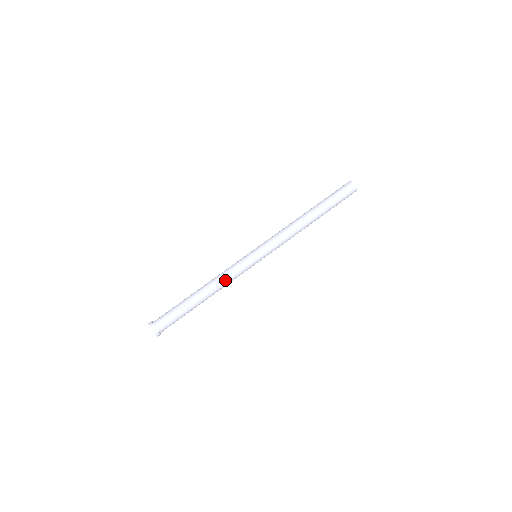
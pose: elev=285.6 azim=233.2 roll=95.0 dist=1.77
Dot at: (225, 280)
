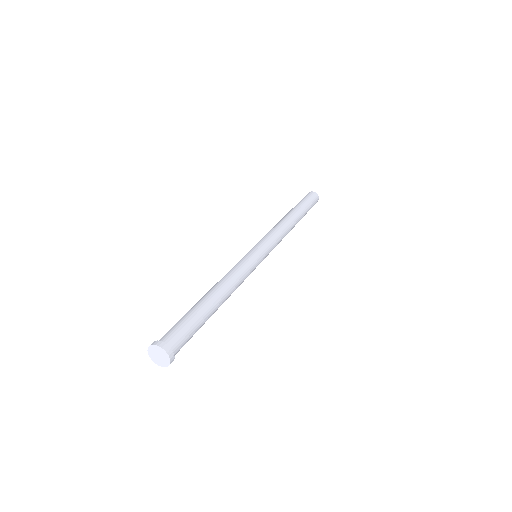
Dot at: (228, 274)
